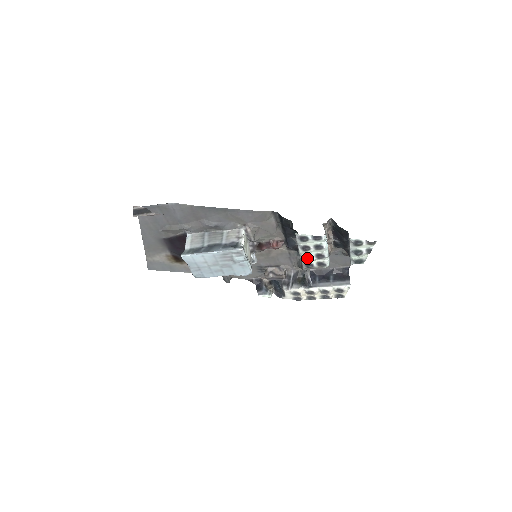
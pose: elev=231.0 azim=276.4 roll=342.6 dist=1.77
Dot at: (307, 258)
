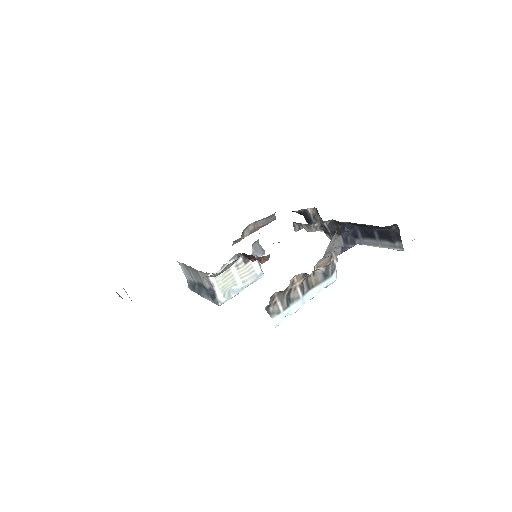
Dot at: occluded
